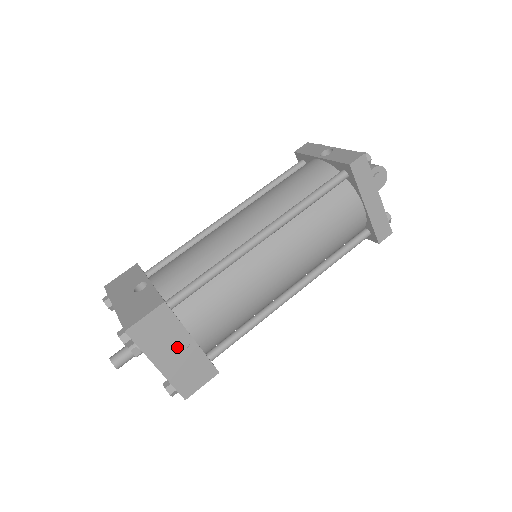
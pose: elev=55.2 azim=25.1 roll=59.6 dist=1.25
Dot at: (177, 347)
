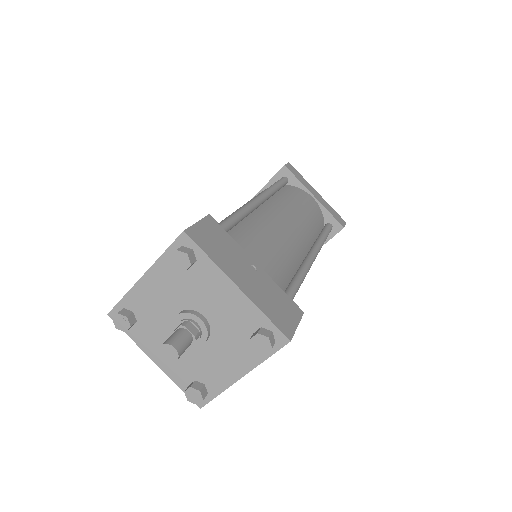
Dot at: (245, 267)
